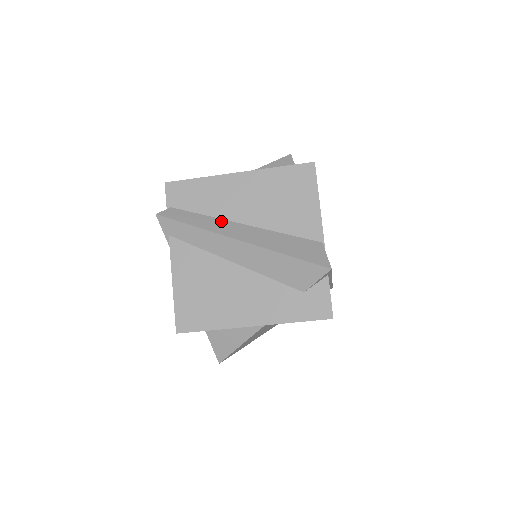
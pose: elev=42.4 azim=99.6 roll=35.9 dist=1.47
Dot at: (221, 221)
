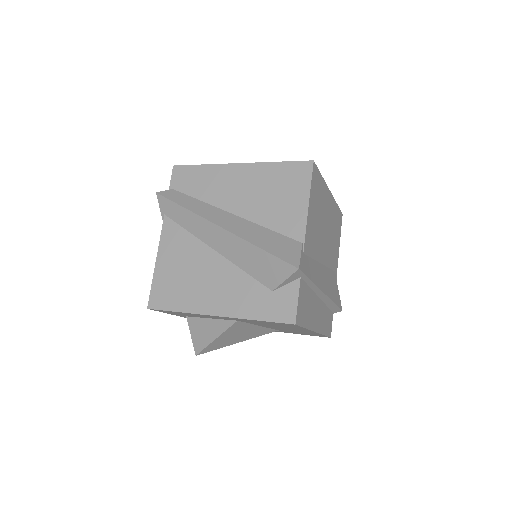
Dot at: (212, 207)
